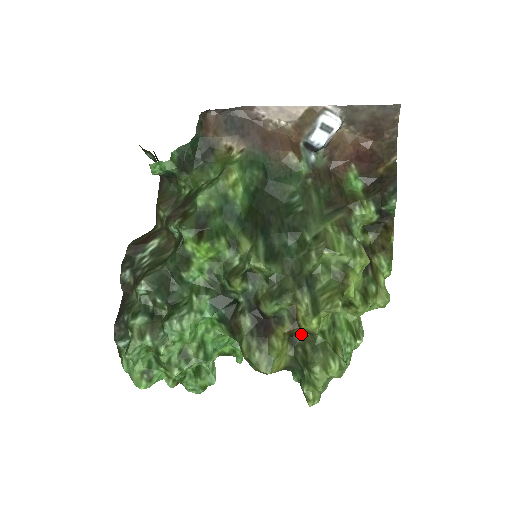
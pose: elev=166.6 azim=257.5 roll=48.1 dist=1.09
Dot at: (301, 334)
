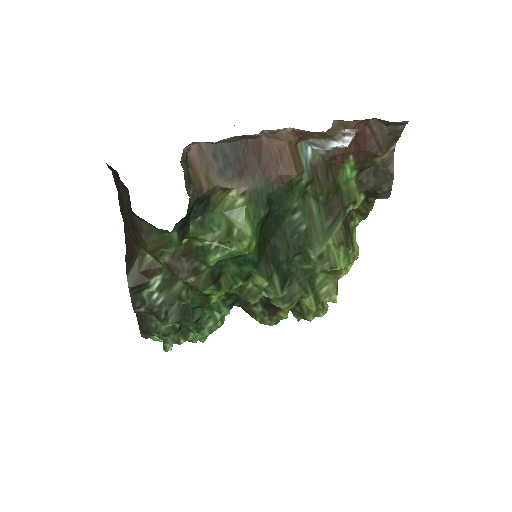
Dot at: occluded
